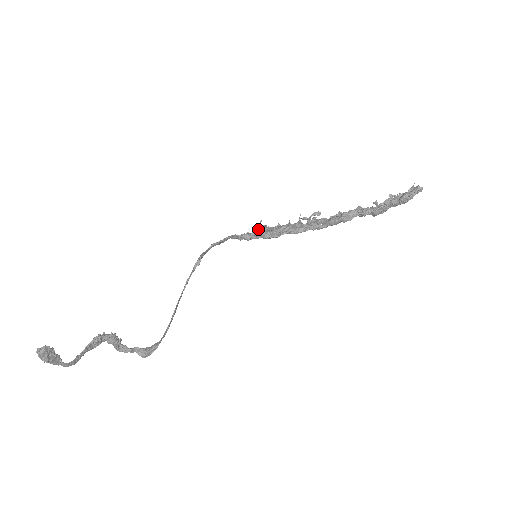
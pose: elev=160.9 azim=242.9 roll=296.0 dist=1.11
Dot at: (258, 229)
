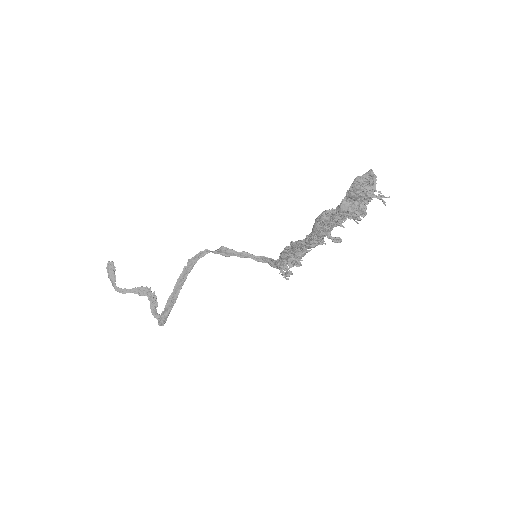
Dot at: occluded
